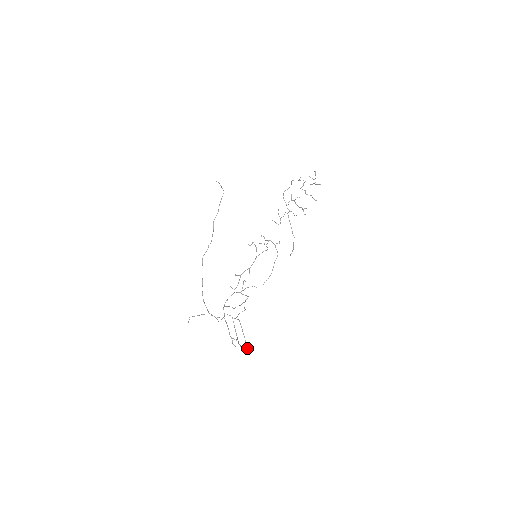
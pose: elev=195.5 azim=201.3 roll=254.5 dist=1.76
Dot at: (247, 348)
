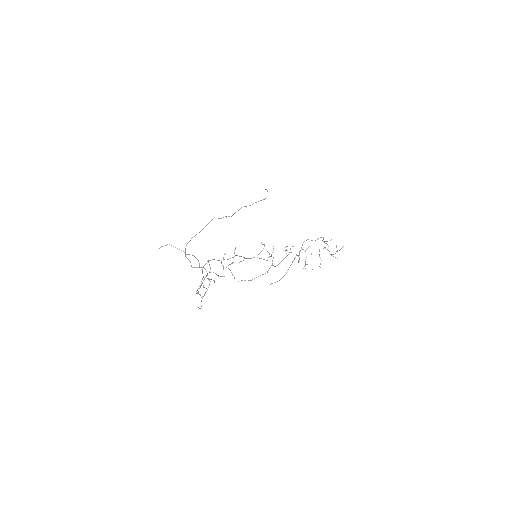
Dot at: occluded
